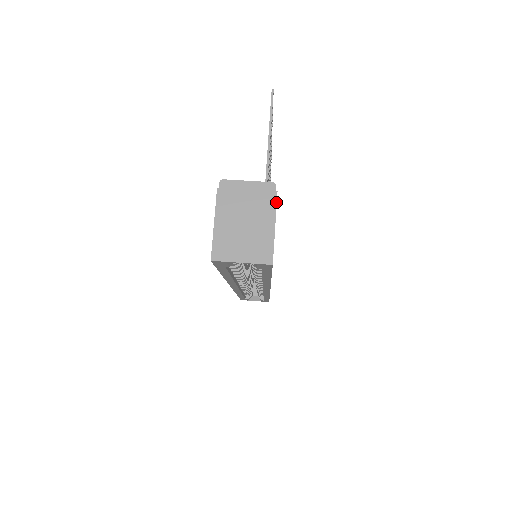
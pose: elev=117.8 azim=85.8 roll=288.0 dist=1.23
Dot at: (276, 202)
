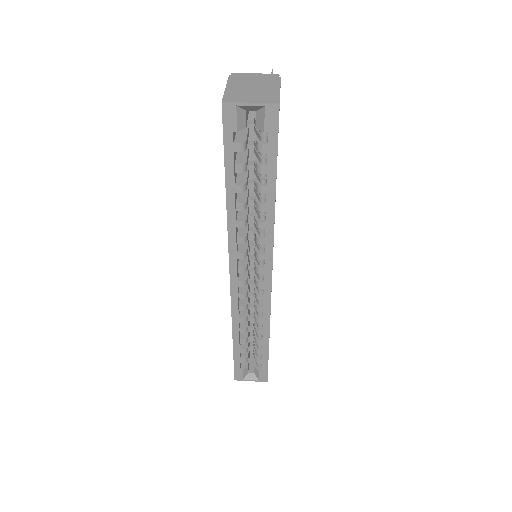
Dot at: (280, 80)
